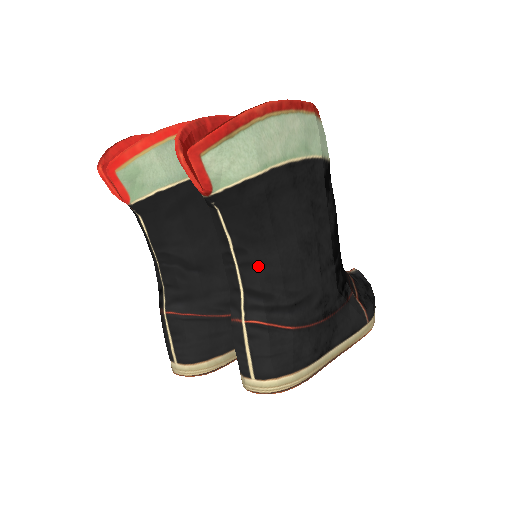
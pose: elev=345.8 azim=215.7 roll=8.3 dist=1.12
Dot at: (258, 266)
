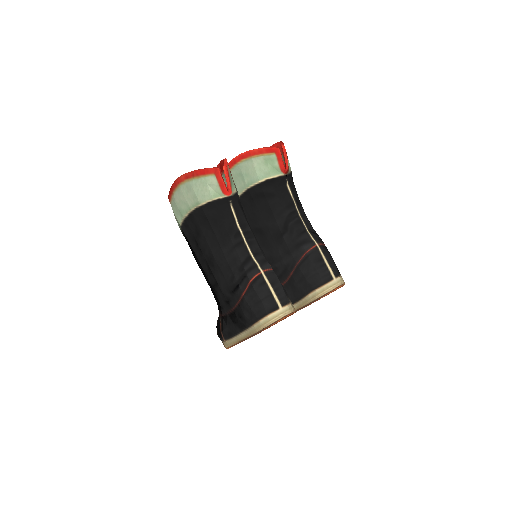
Dot at: occluded
